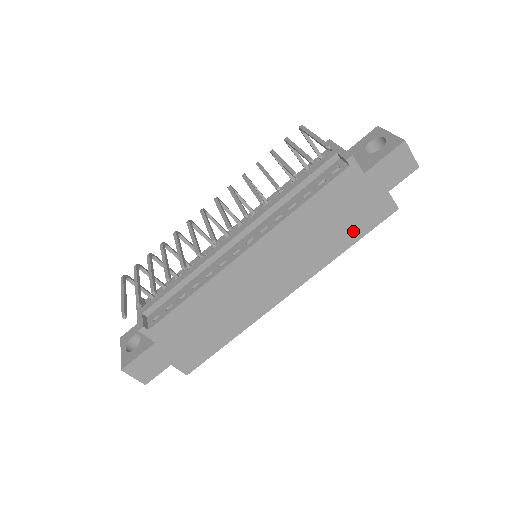
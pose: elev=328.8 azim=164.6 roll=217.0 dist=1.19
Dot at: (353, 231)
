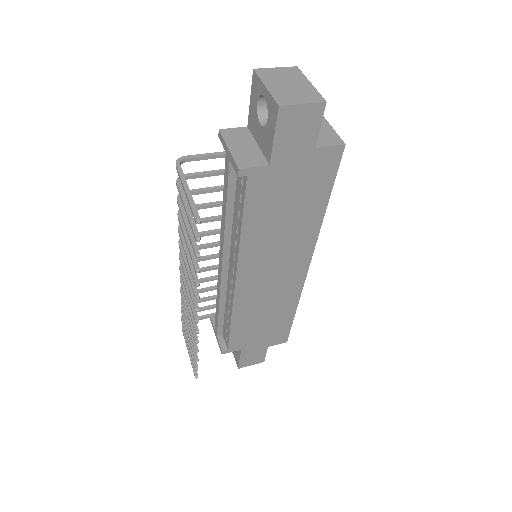
Dot at: (315, 197)
